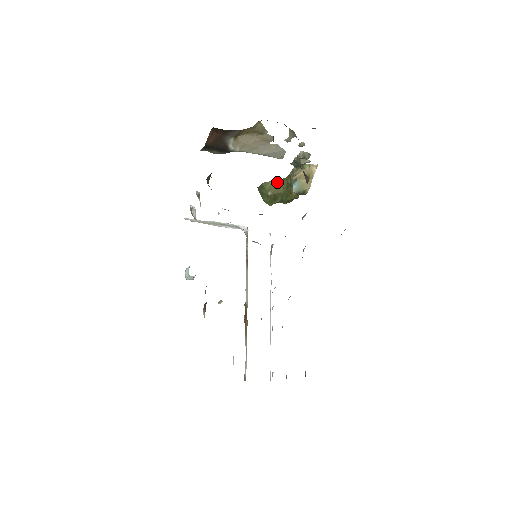
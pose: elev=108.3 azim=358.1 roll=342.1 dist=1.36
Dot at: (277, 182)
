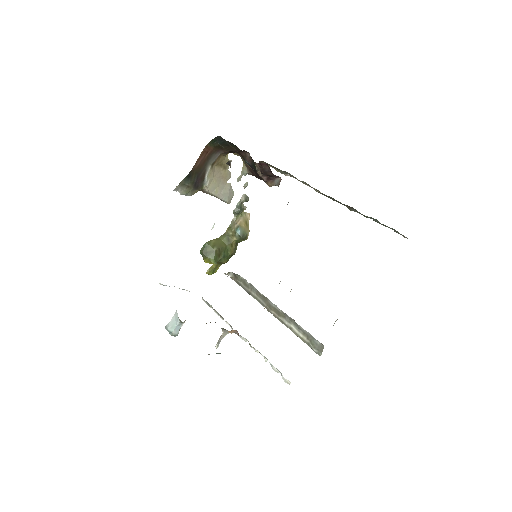
Dot at: (218, 239)
